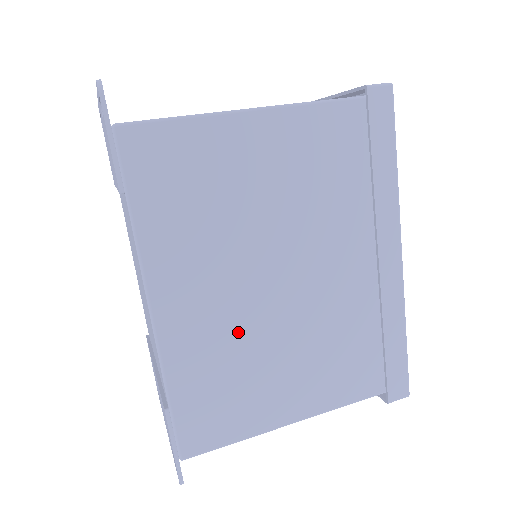
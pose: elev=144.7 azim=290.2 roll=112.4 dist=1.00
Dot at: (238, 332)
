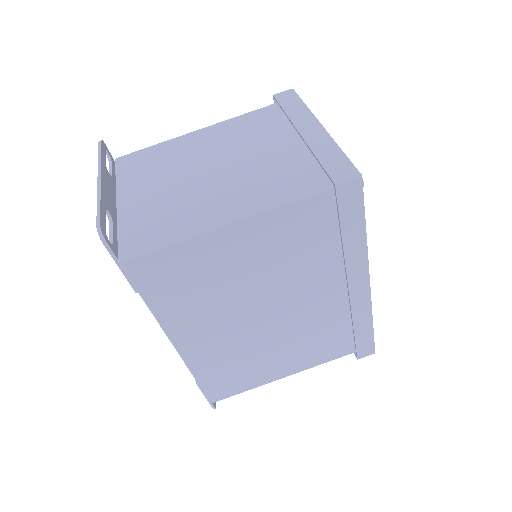
Dot at: (240, 345)
